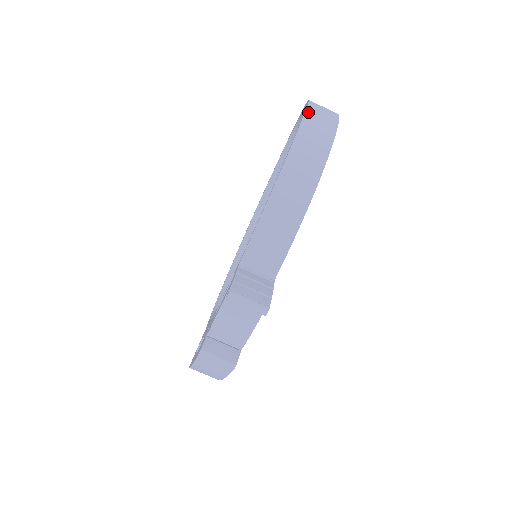
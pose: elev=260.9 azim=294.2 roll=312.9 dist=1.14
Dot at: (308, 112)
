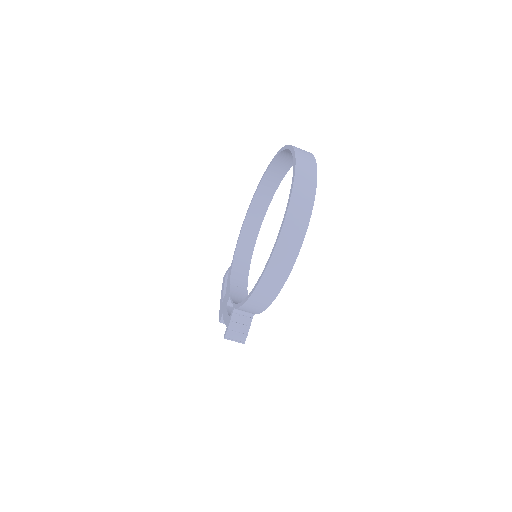
Dot at: (276, 249)
